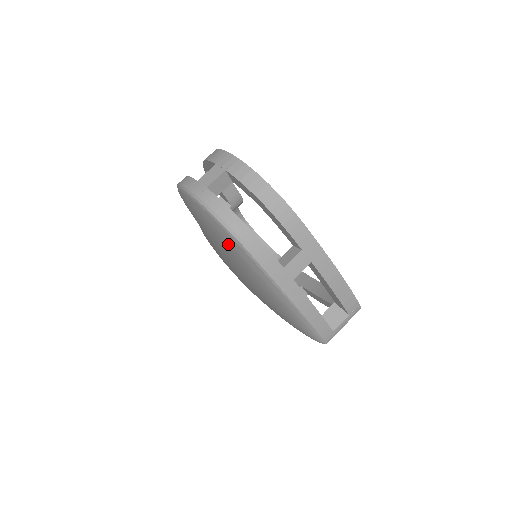
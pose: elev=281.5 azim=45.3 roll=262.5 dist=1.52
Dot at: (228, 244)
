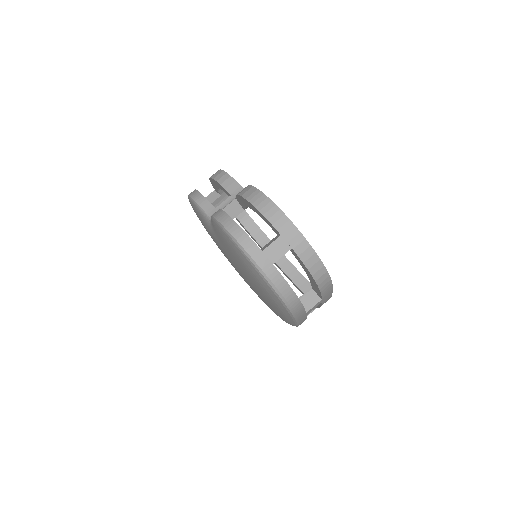
Dot at: (272, 299)
